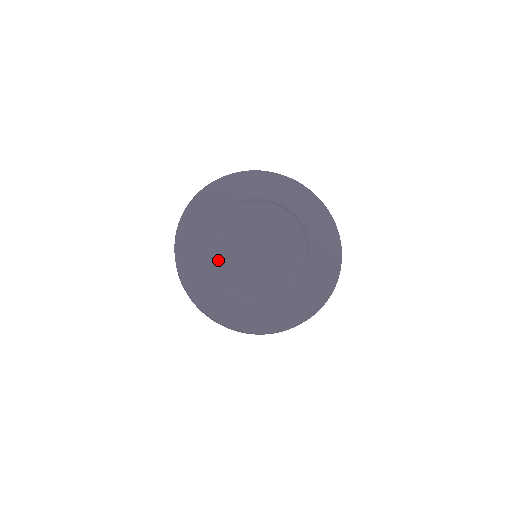
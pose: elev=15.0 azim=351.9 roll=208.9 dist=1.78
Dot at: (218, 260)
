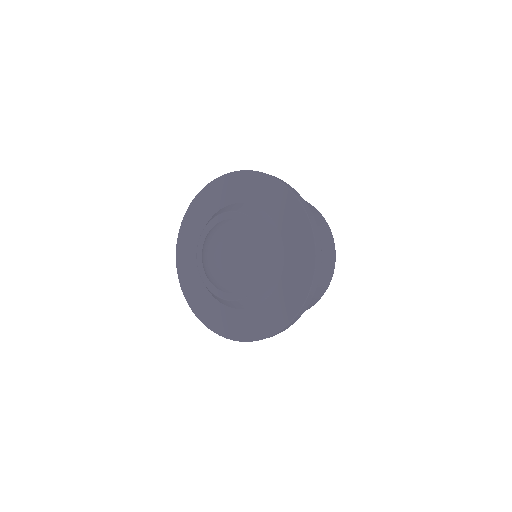
Dot at: (197, 258)
